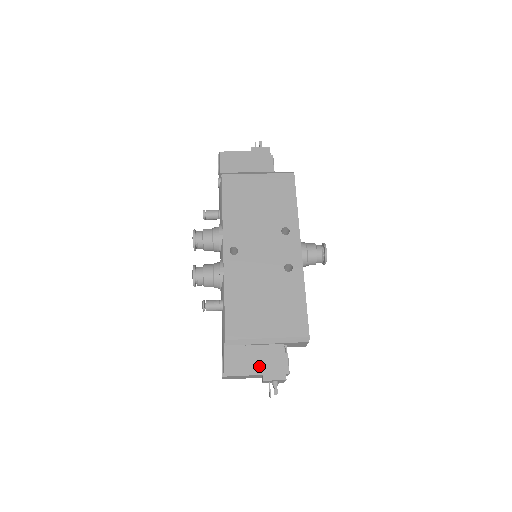
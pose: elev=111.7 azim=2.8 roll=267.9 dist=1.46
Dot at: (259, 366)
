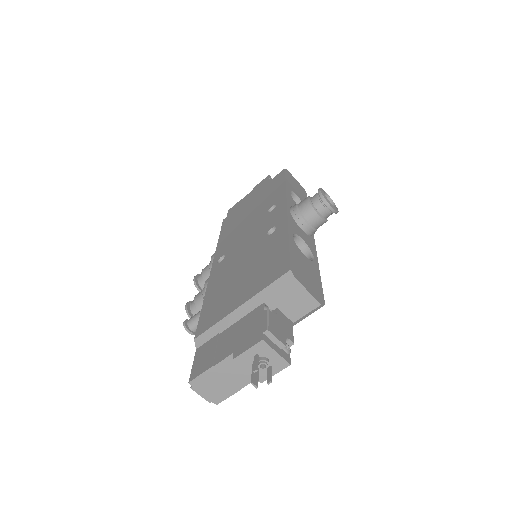
Dot at: (230, 346)
